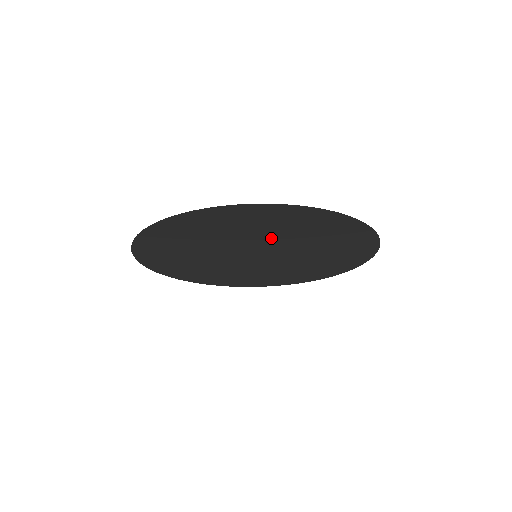
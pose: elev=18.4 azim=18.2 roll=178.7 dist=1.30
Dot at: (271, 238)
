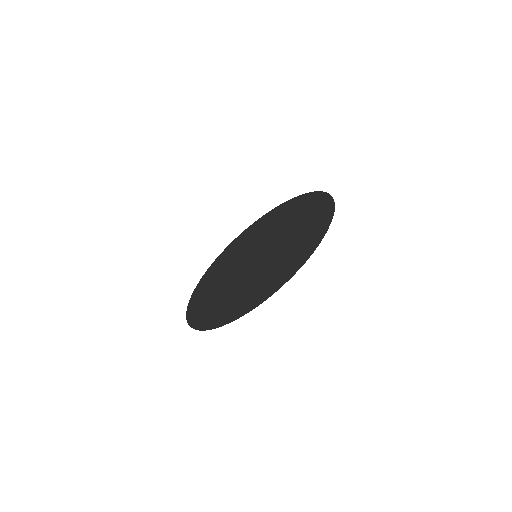
Dot at: (271, 261)
